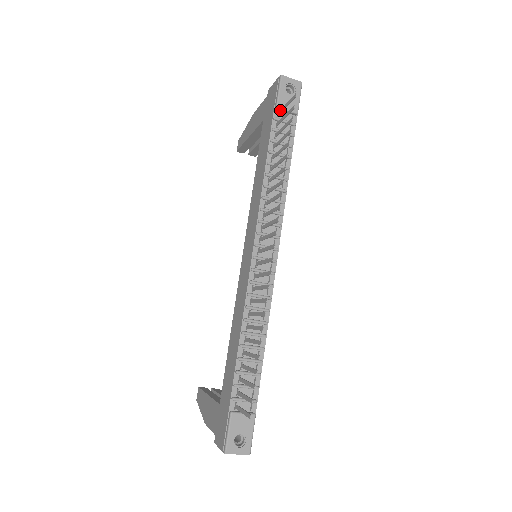
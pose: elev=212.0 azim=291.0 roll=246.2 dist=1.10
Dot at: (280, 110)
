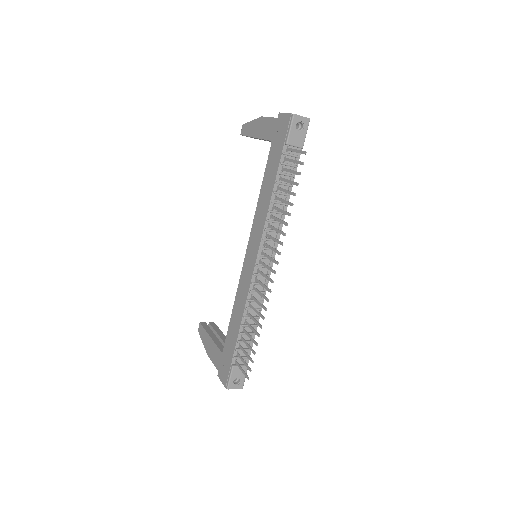
Dot at: (289, 148)
